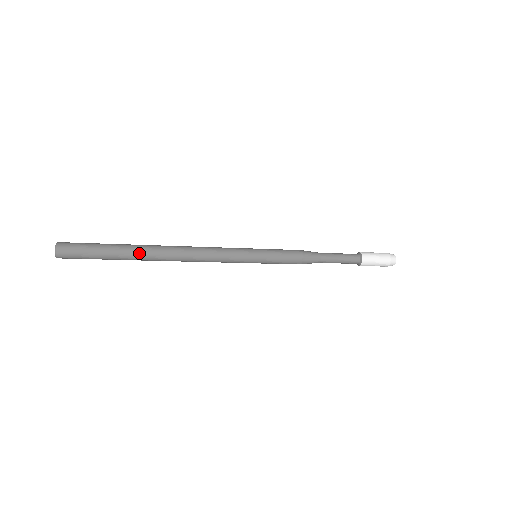
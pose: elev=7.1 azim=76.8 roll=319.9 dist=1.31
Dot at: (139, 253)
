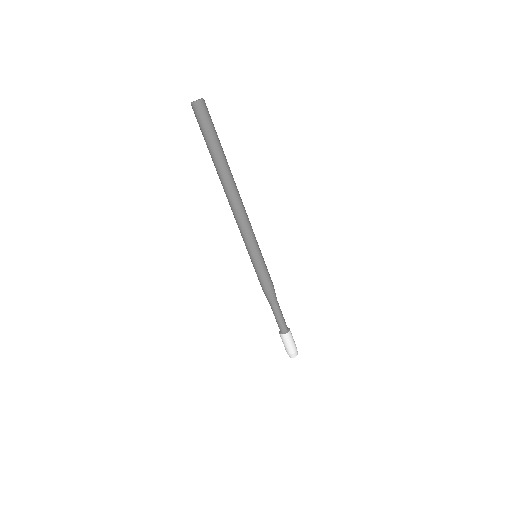
Dot at: occluded
